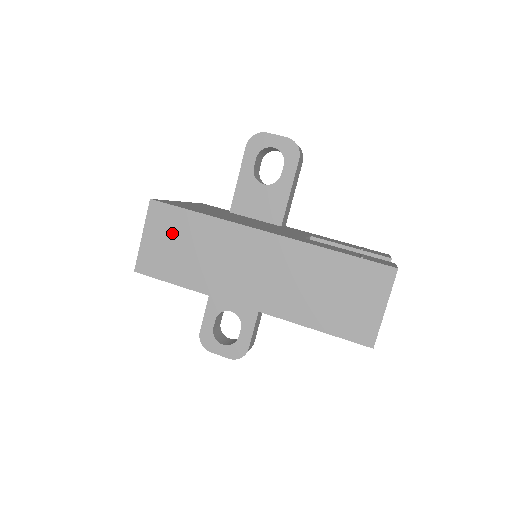
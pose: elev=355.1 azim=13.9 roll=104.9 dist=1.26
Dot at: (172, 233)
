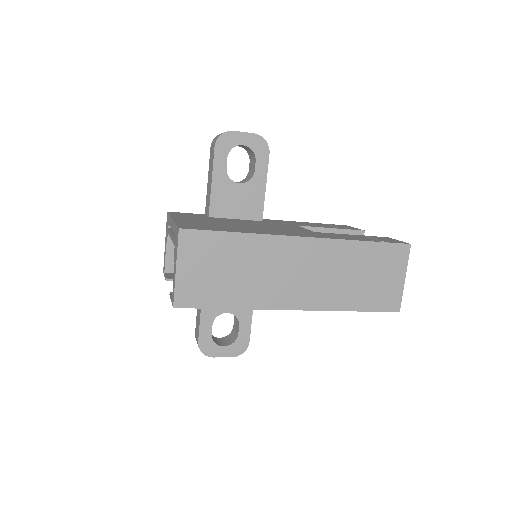
Dot at: (210, 259)
